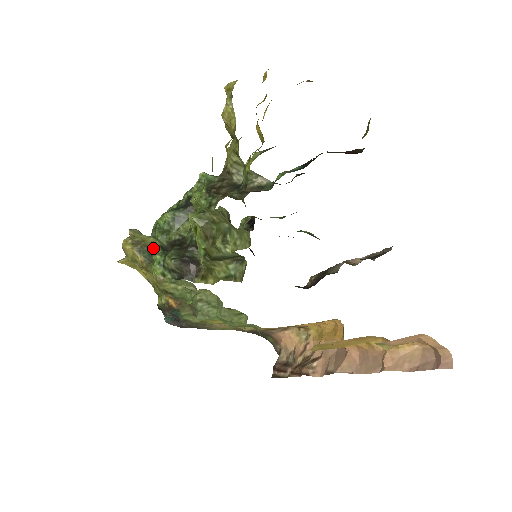
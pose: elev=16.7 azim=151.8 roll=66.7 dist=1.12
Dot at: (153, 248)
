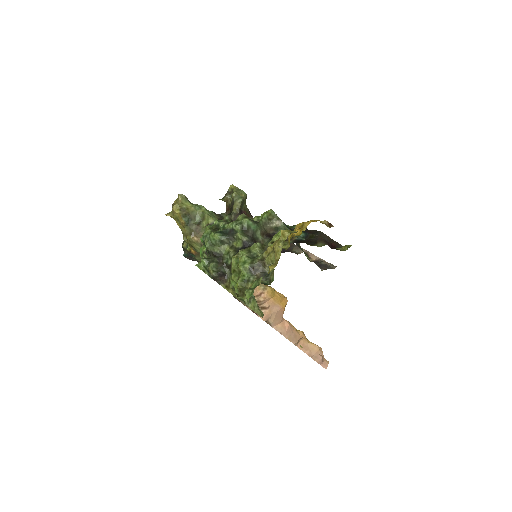
Dot at: (192, 216)
